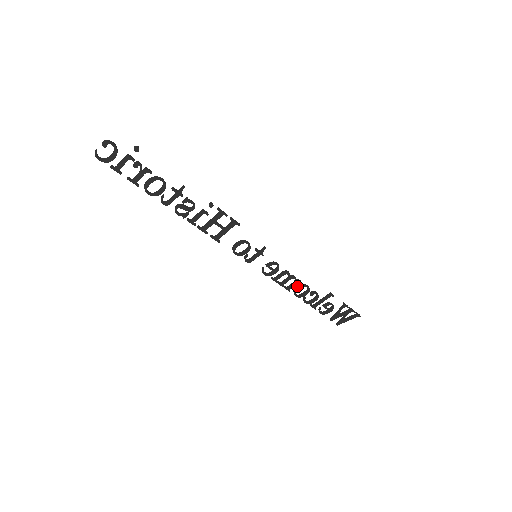
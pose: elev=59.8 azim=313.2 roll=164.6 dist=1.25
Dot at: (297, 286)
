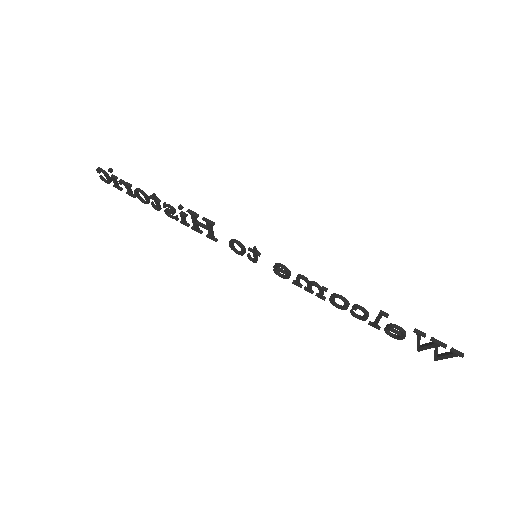
Dot at: (331, 294)
